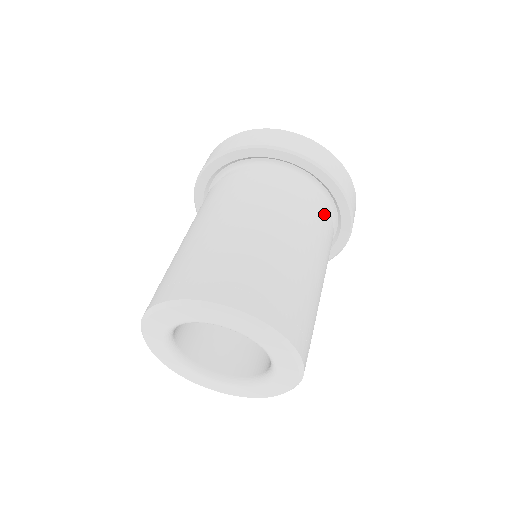
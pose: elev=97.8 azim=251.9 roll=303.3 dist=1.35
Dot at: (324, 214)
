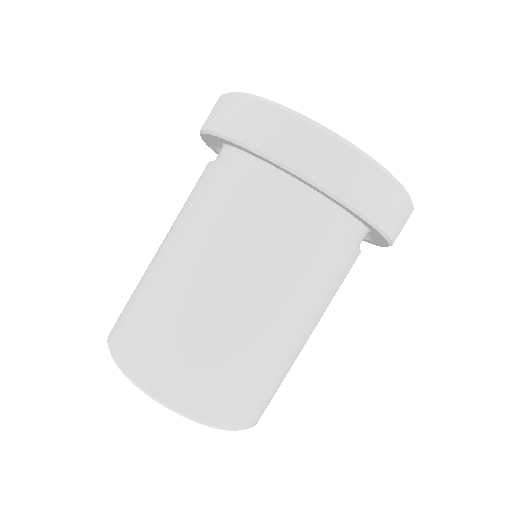
Dot at: (353, 262)
